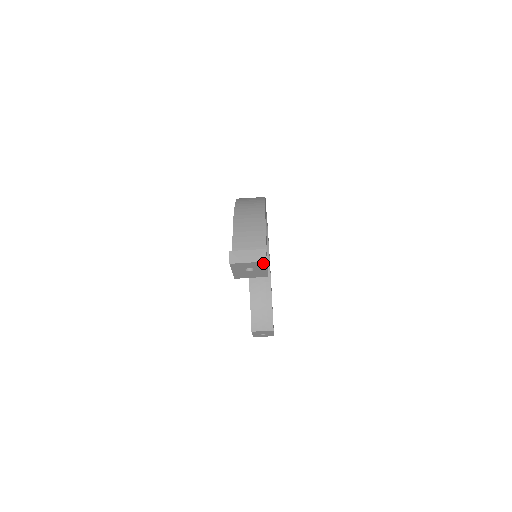
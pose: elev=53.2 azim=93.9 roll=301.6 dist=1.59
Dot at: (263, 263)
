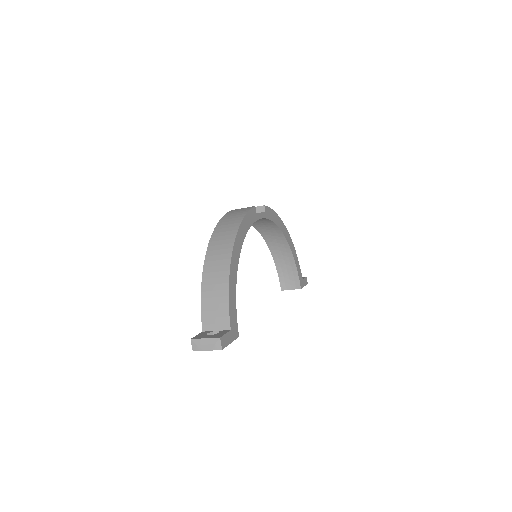
Dot at: (220, 349)
